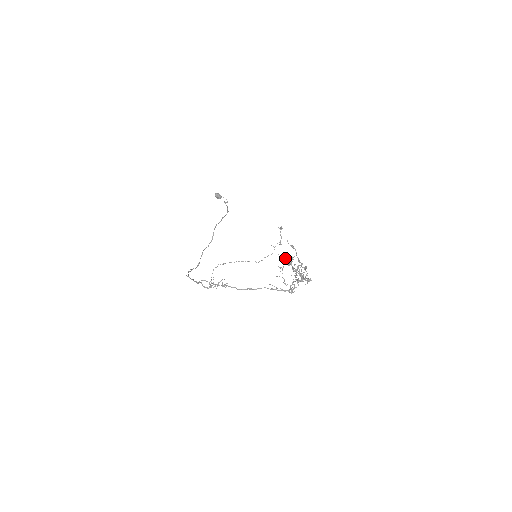
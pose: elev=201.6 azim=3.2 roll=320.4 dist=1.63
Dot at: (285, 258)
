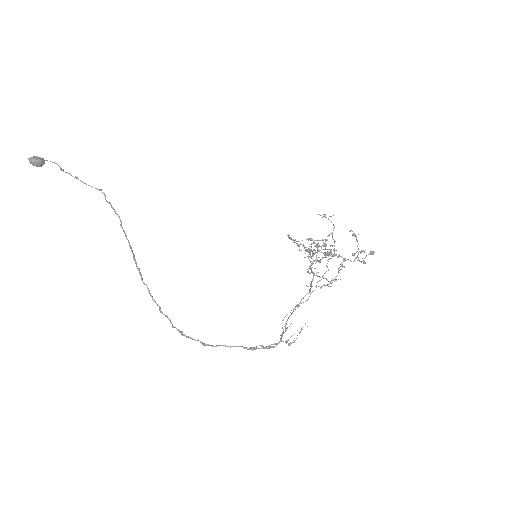
Dot at: occluded
